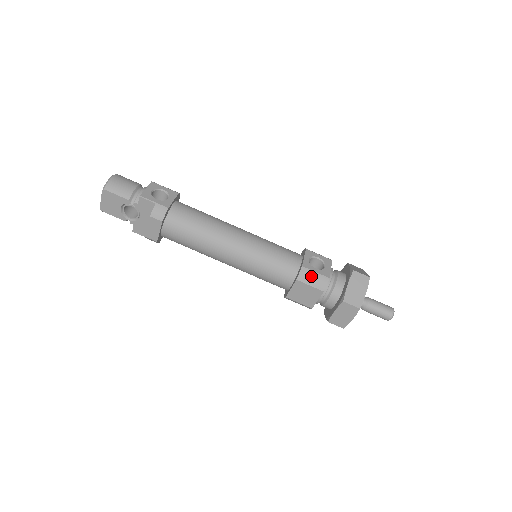
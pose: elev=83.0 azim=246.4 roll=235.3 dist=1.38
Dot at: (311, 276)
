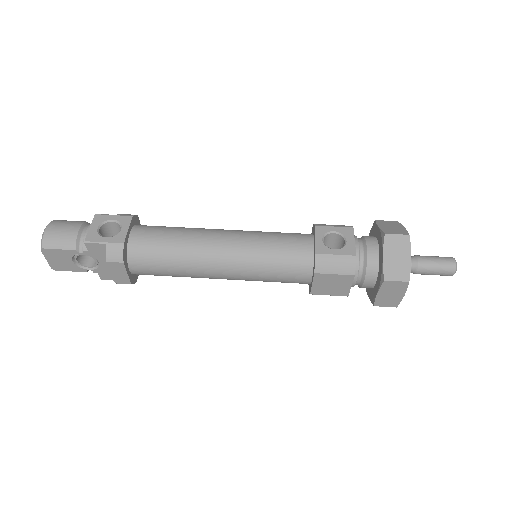
Dot at: (331, 262)
